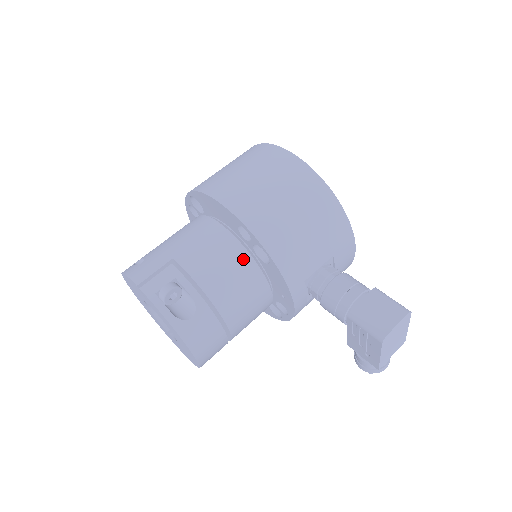
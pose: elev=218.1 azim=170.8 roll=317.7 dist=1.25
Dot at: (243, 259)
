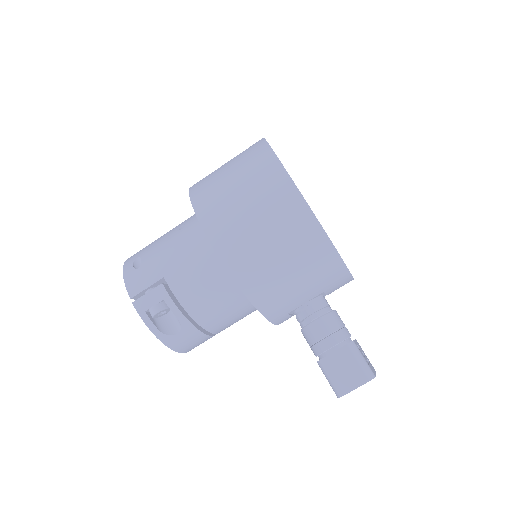
Dot at: (230, 289)
